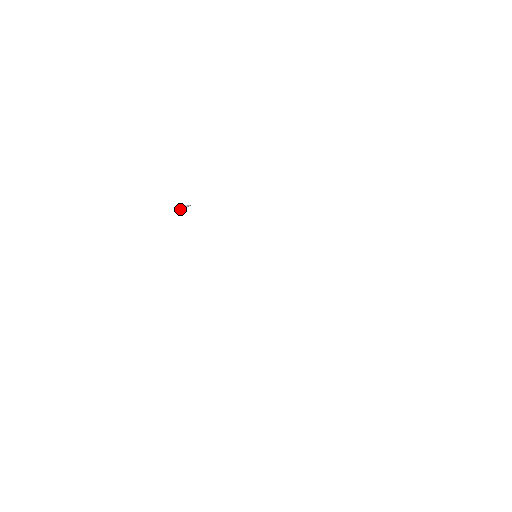
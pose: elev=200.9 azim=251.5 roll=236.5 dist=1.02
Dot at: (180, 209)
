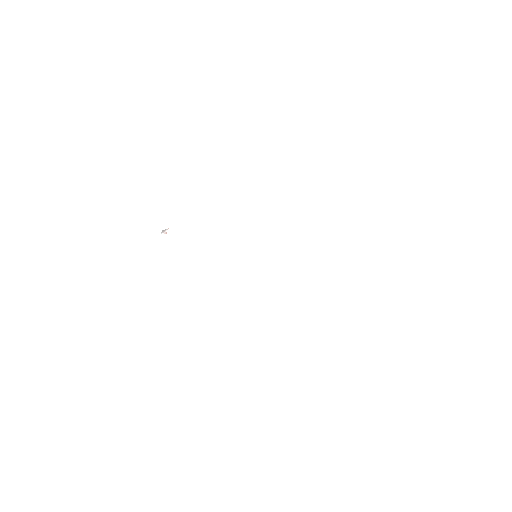
Dot at: (162, 233)
